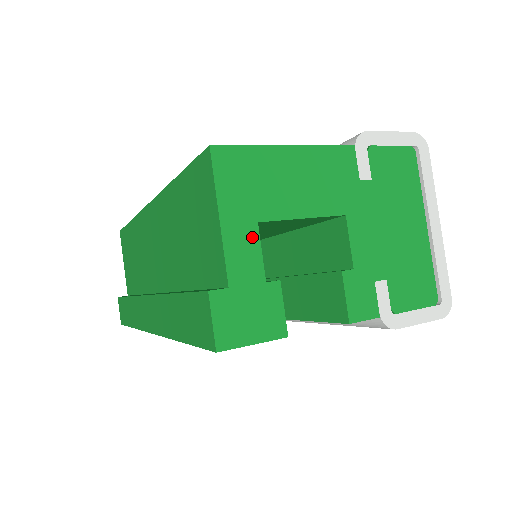
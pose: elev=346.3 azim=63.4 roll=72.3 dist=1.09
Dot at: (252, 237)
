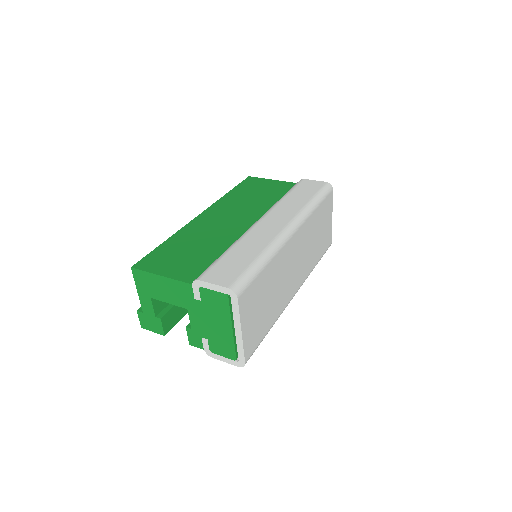
Dot at: (149, 302)
